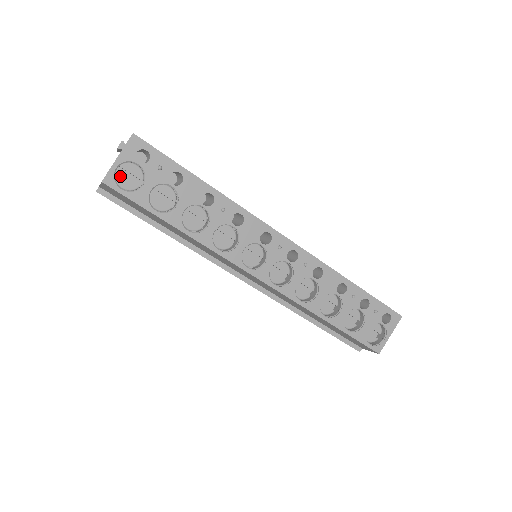
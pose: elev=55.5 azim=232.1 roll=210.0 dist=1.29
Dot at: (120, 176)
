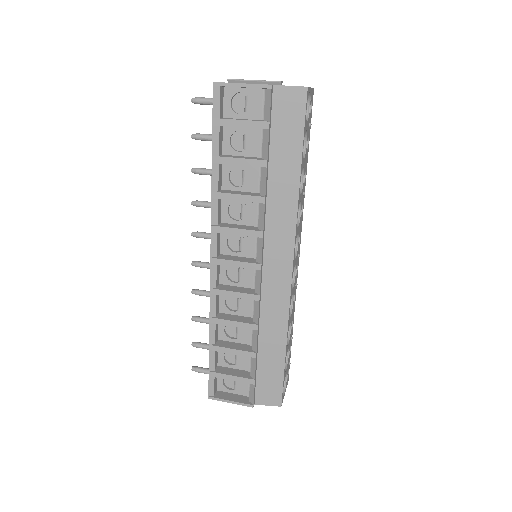
Dot at: occluded
